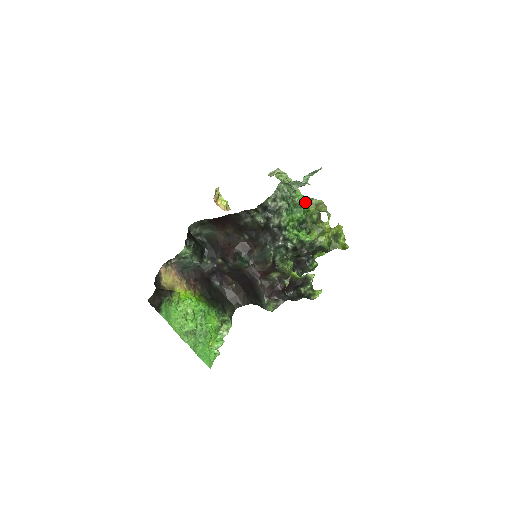
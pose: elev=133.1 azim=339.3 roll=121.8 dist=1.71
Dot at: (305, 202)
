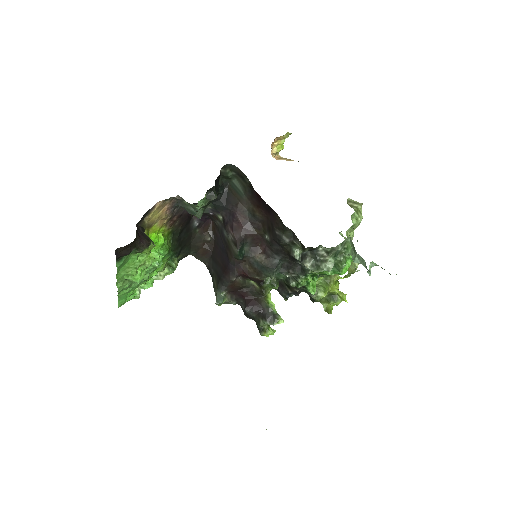
Dot at: (347, 266)
